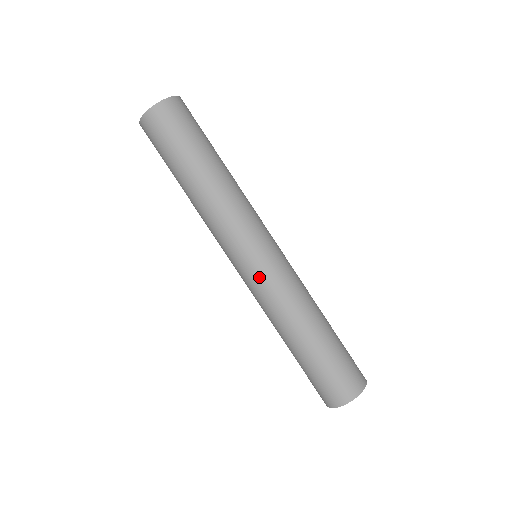
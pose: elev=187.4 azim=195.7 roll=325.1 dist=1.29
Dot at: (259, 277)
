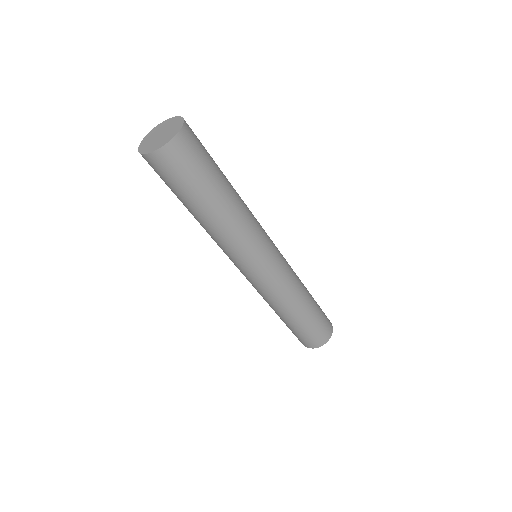
Dot at: (275, 274)
